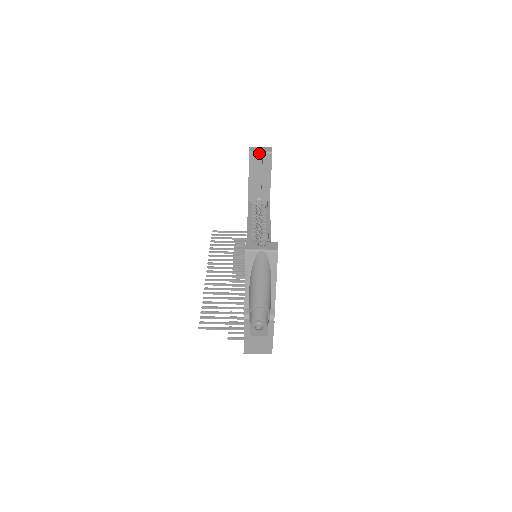
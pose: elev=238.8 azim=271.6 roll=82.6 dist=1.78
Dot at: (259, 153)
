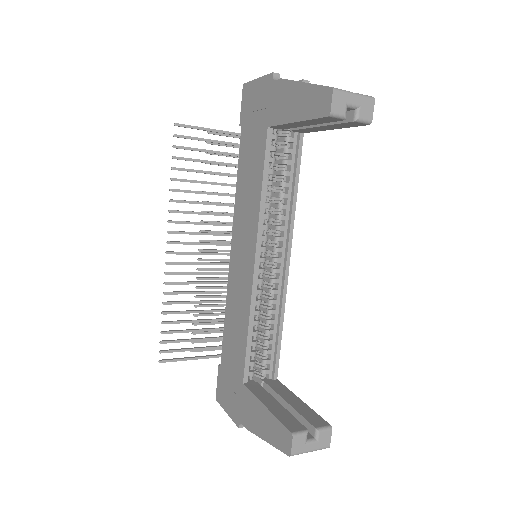
Dot at: (345, 108)
